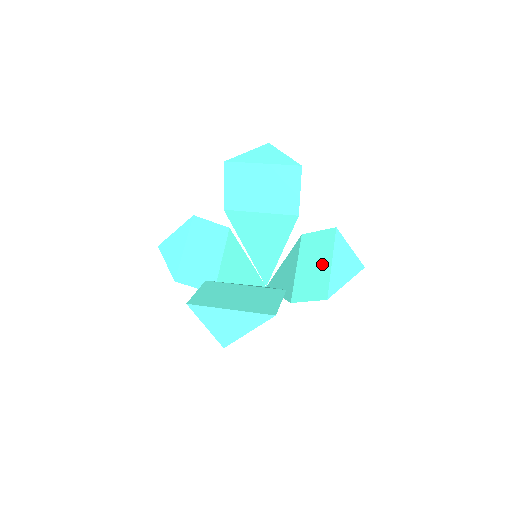
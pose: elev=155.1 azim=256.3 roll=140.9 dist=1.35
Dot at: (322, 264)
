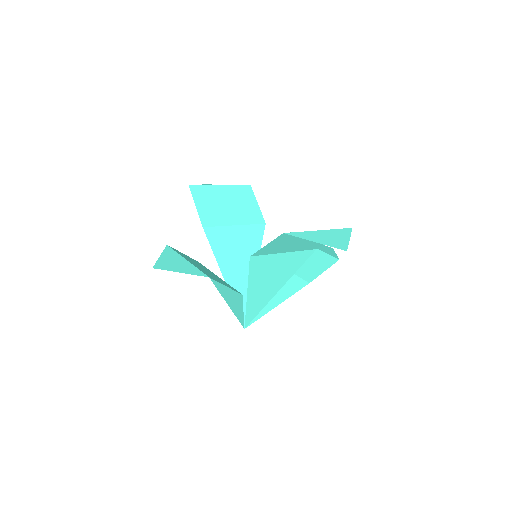
Dot at: occluded
